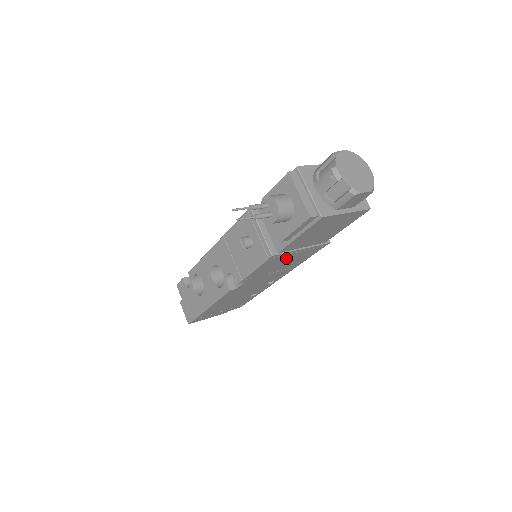
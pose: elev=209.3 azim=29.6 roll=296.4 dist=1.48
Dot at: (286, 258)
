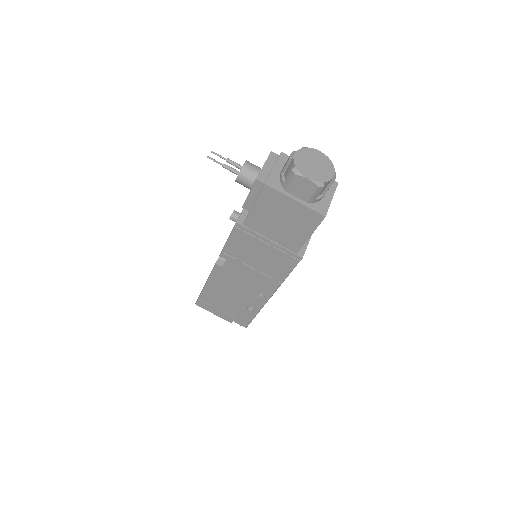
Dot at: (257, 246)
